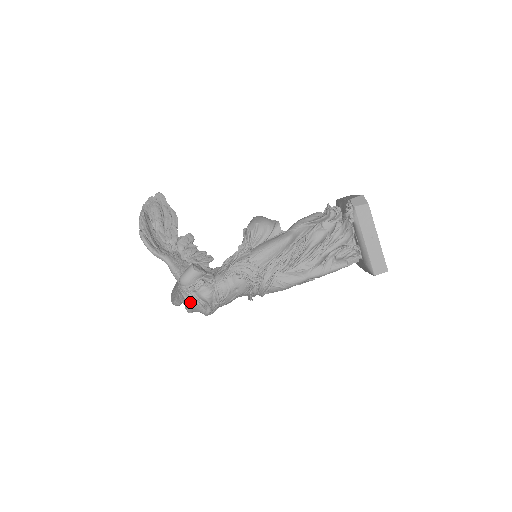
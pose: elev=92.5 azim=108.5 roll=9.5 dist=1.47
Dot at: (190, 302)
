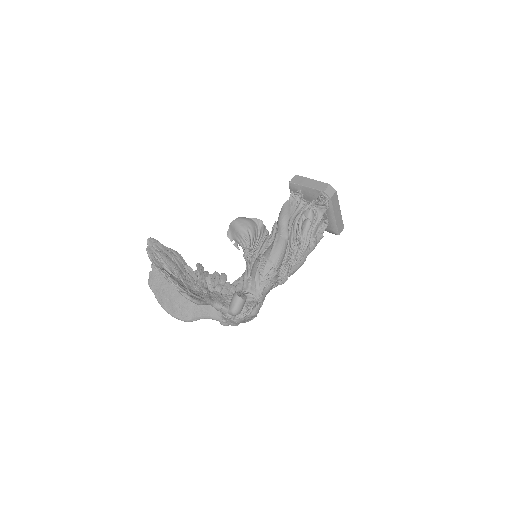
Dot at: (240, 322)
